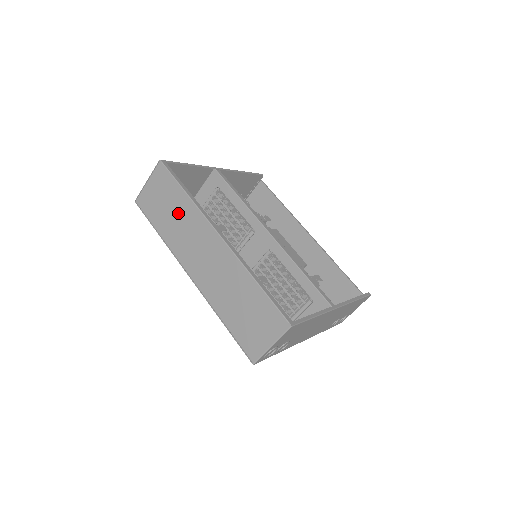
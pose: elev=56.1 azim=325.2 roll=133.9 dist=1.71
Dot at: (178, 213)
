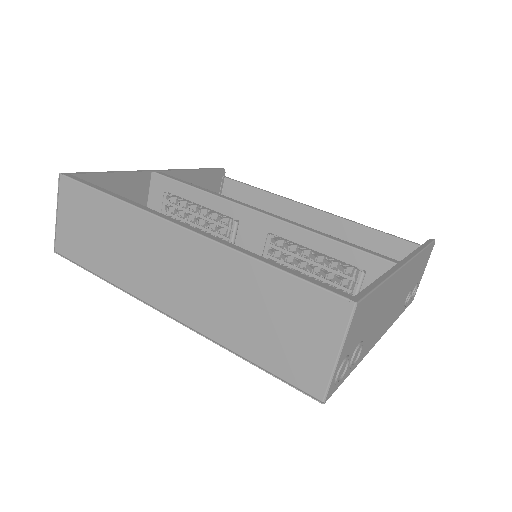
Dot at: (111, 231)
